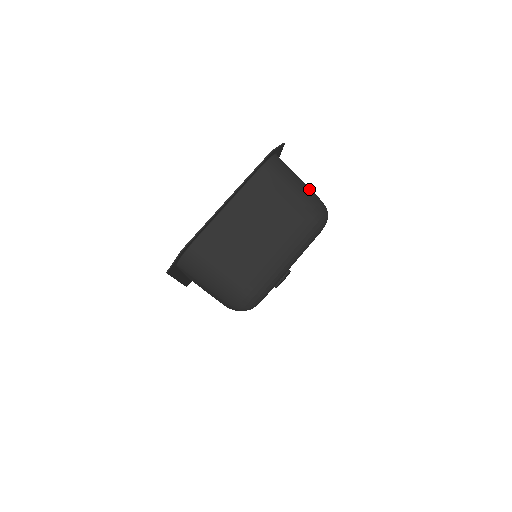
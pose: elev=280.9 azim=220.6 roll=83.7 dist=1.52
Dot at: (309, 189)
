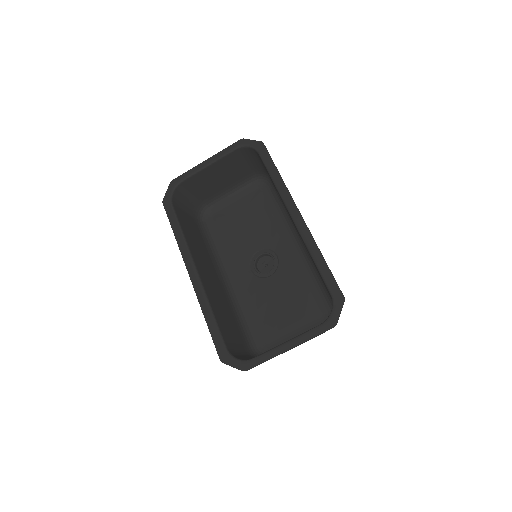
Dot at: occluded
